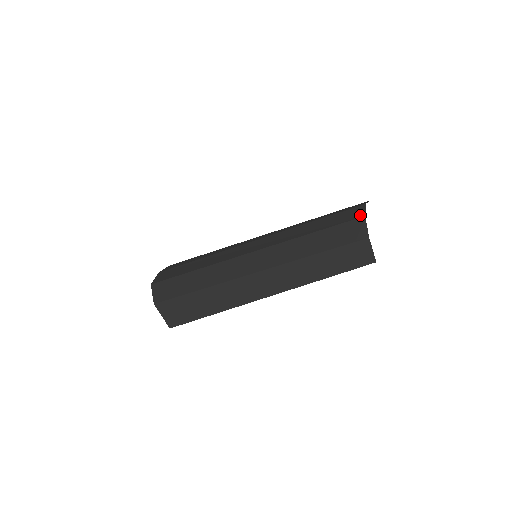
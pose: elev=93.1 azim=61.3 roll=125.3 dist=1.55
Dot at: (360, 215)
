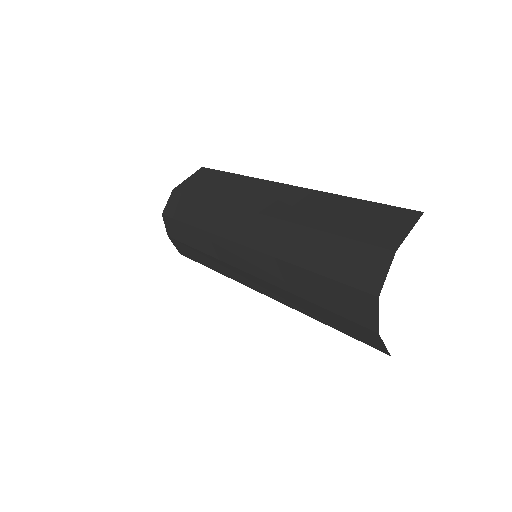
Dot at: (381, 350)
